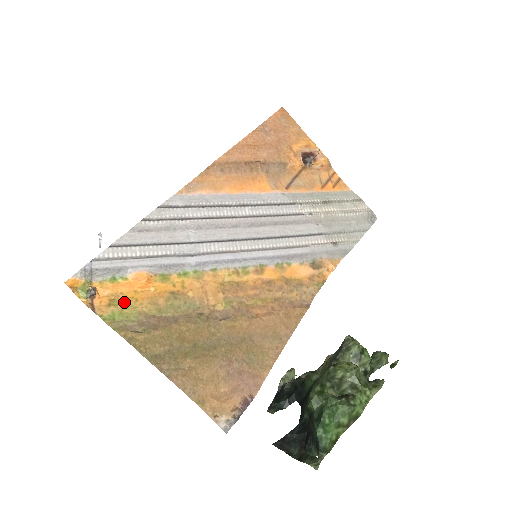
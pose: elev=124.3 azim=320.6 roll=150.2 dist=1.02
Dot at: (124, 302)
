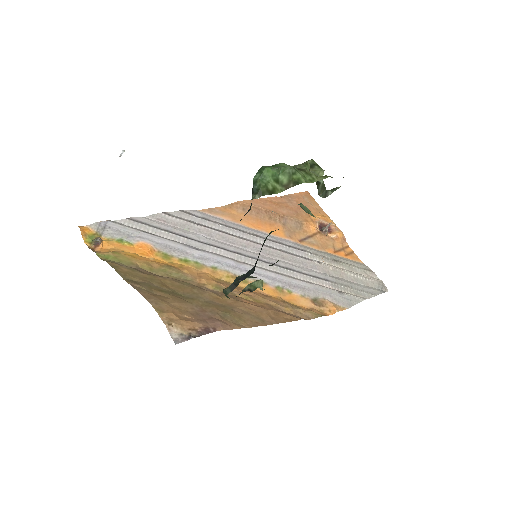
Dot at: (122, 254)
